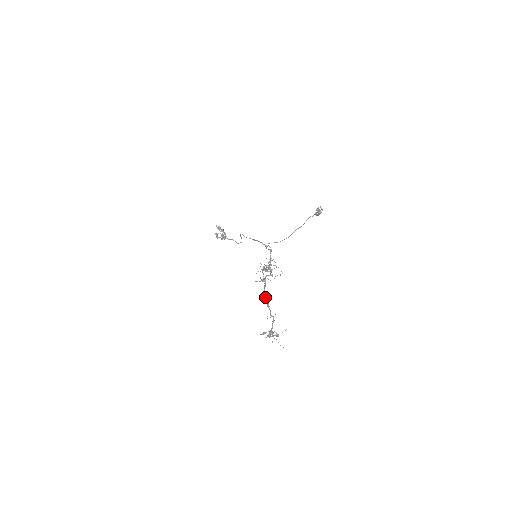
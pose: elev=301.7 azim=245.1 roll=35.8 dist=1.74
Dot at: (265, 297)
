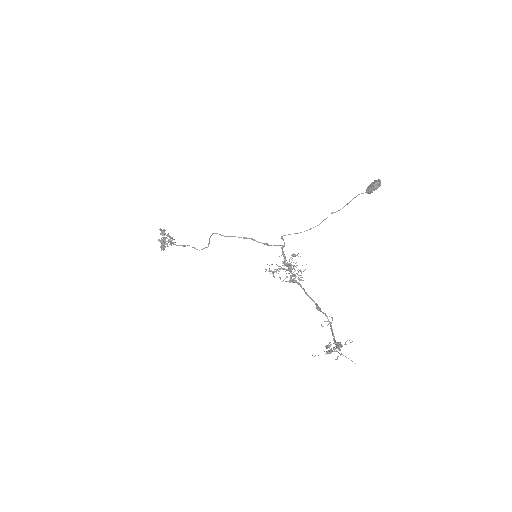
Dot at: (312, 299)
